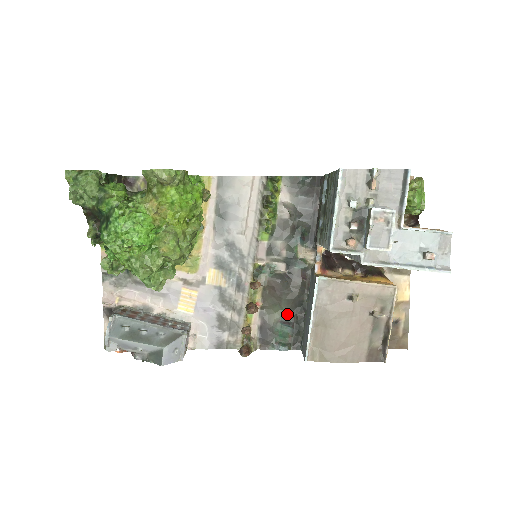
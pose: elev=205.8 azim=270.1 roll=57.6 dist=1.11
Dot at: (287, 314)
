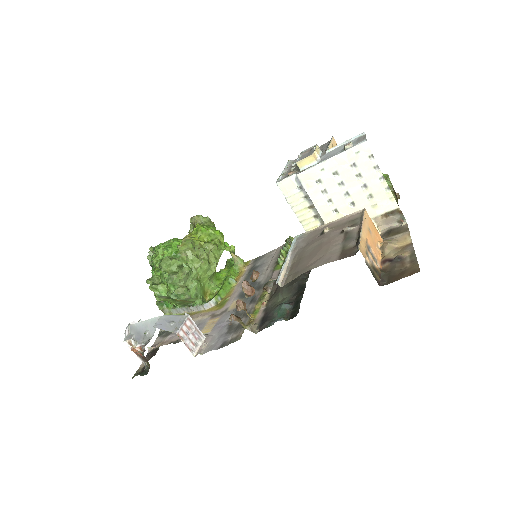
Dot at: (288, 299)
